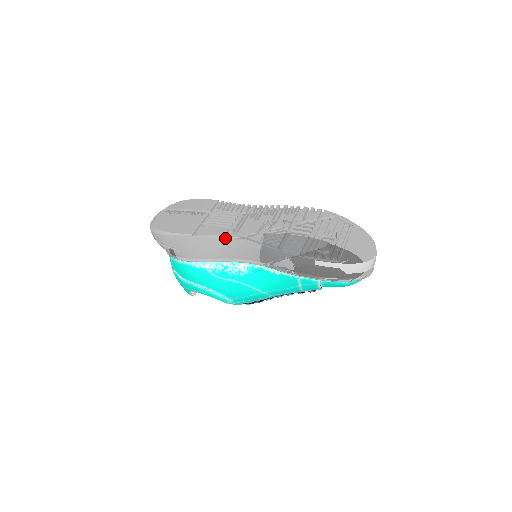
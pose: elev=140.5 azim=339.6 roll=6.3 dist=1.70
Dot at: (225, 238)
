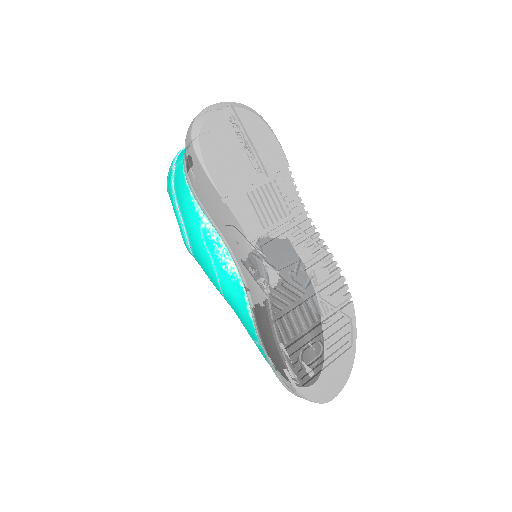
Dot at: (246, 241)
